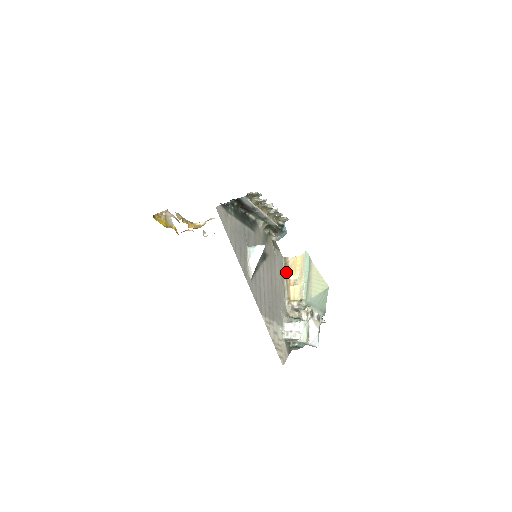
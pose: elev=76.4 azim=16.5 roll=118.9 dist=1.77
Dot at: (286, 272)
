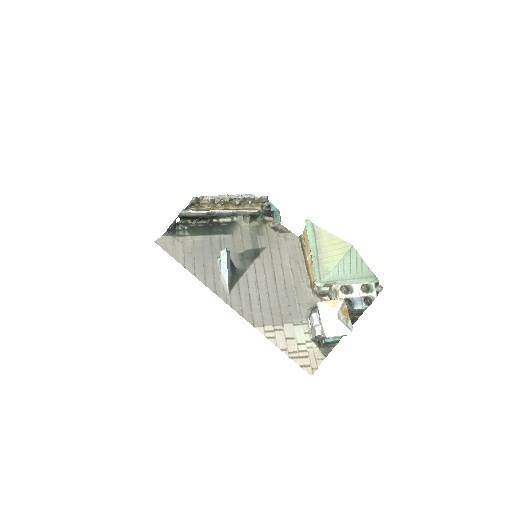
Dot at: (303, 253)
